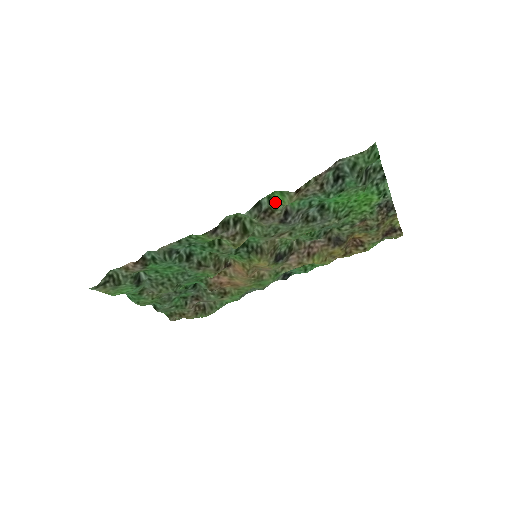
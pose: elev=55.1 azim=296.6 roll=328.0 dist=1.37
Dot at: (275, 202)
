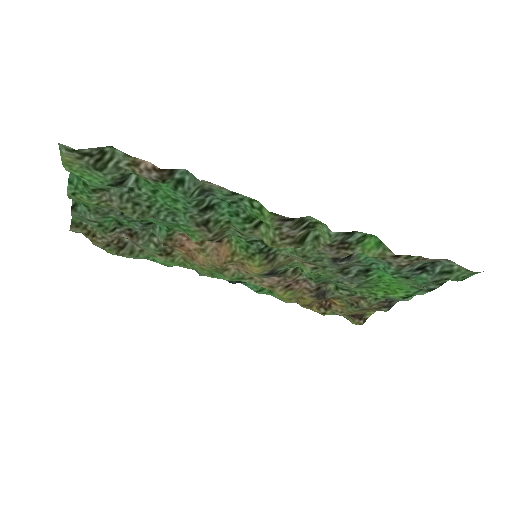
Dot at: (362, 244)
